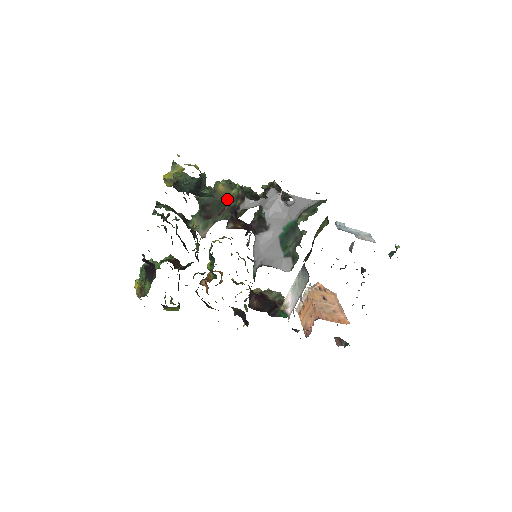
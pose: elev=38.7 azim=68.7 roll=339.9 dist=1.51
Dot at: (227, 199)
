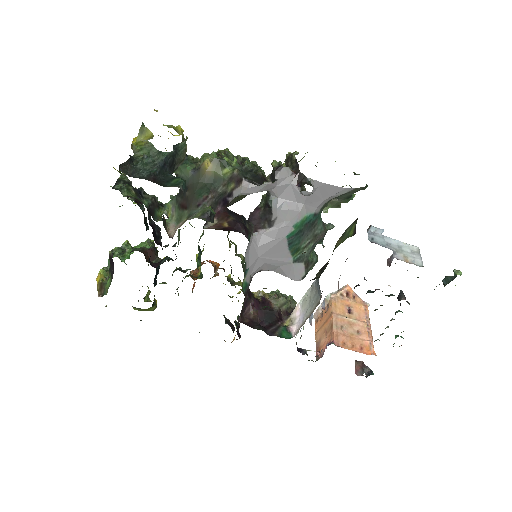
Dot at: (214, 182)
